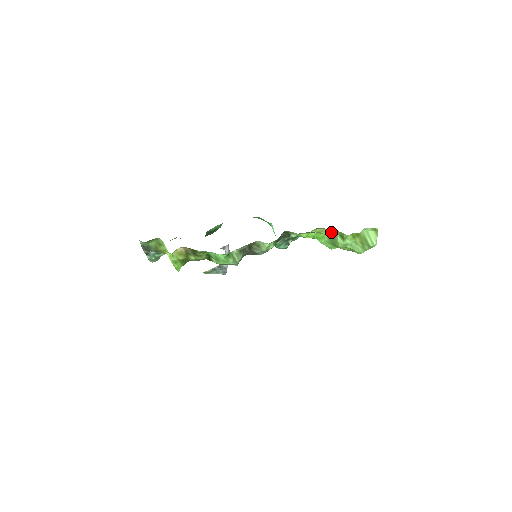
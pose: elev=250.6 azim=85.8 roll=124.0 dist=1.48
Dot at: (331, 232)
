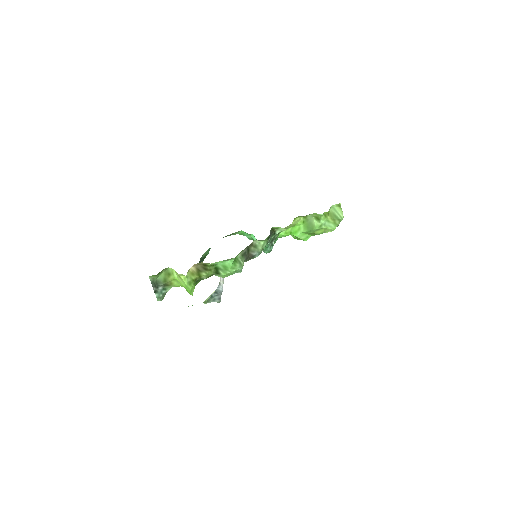
Dot at: (306, 219)
